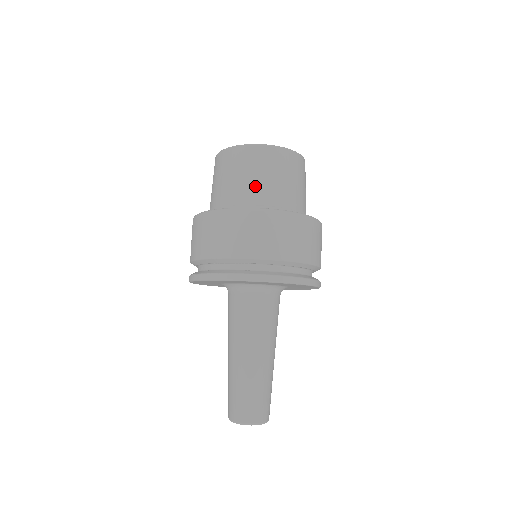
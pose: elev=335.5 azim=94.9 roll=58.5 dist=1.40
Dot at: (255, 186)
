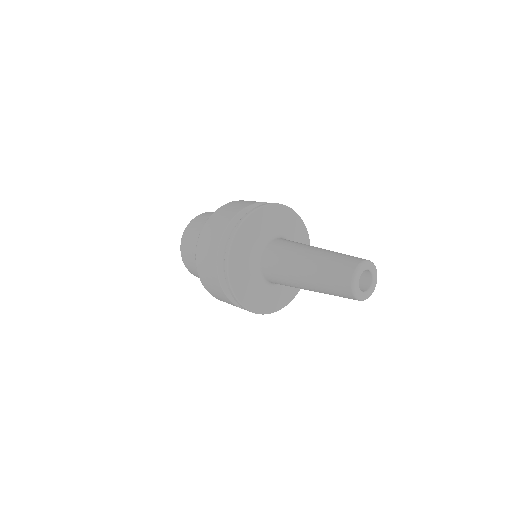
Dot at: occluded
